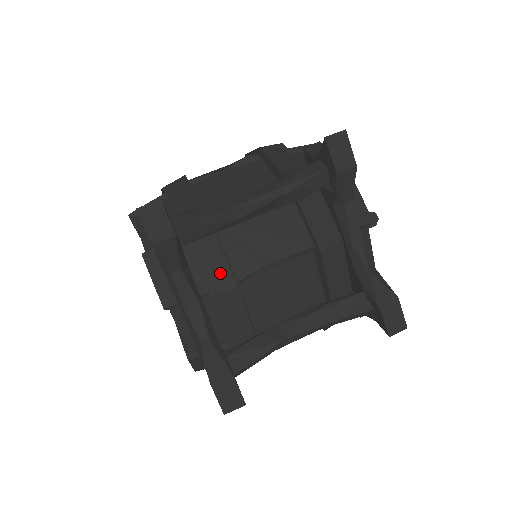
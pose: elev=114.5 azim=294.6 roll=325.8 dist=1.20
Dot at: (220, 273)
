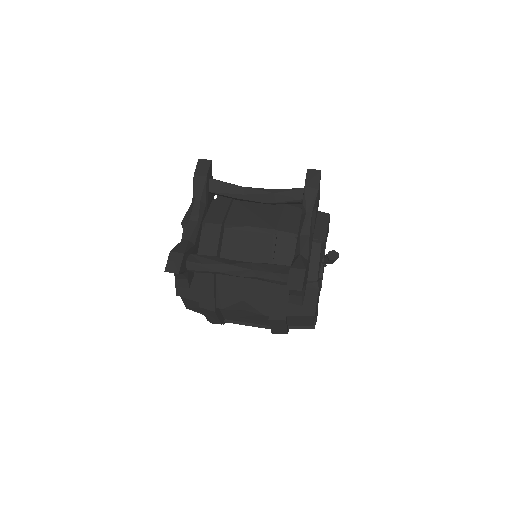
Dot at: (218, 216)
